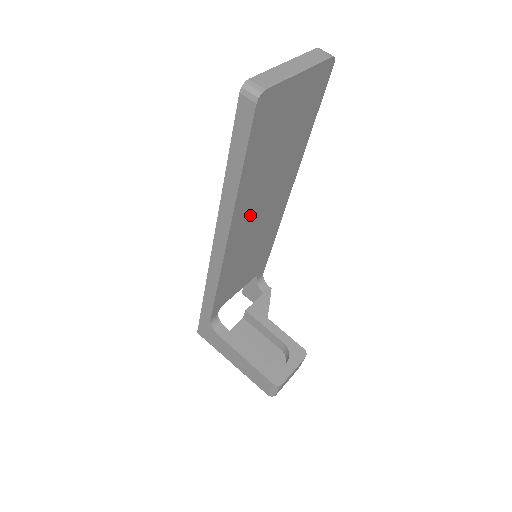
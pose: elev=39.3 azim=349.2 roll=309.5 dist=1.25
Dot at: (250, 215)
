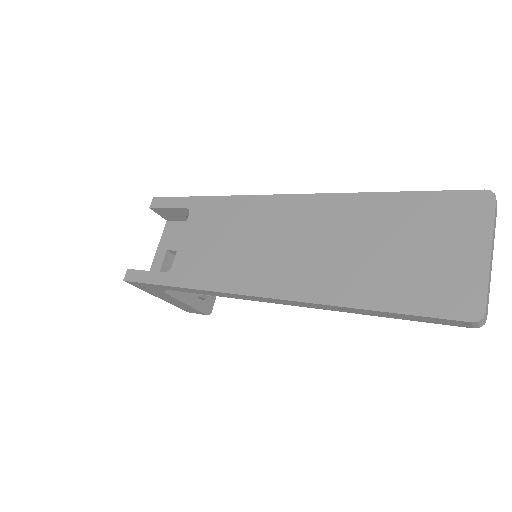
Dot at: occluded
